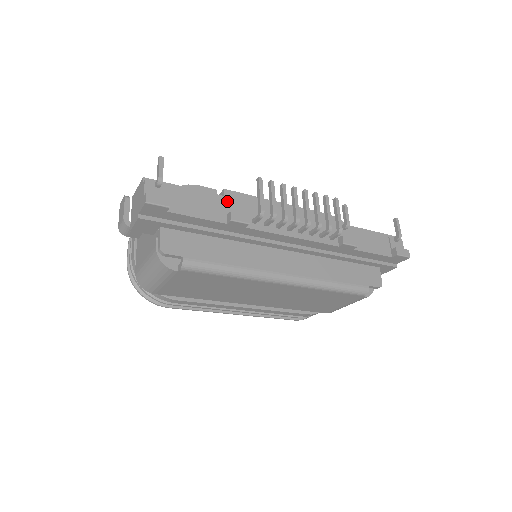
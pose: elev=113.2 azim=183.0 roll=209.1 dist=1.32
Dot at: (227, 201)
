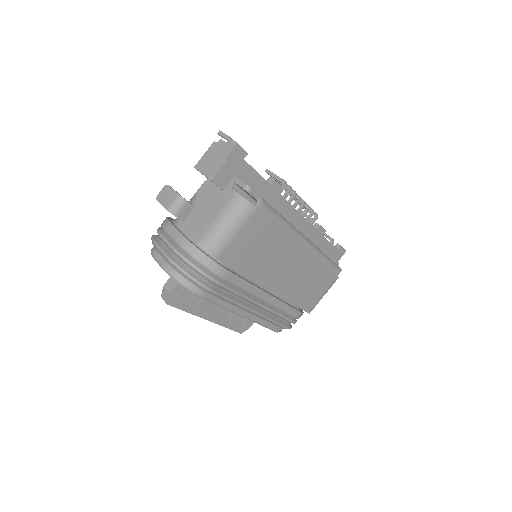
Dot at: occluded
